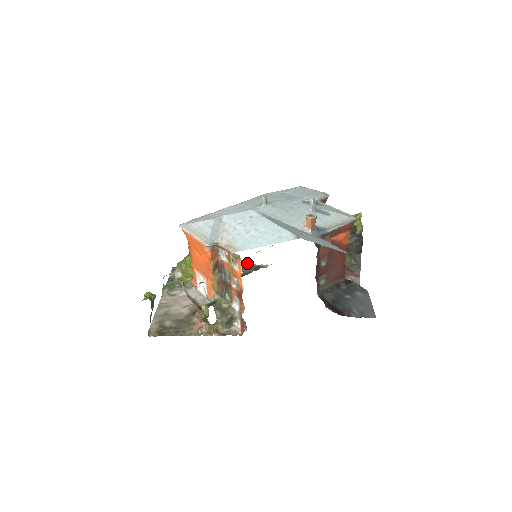
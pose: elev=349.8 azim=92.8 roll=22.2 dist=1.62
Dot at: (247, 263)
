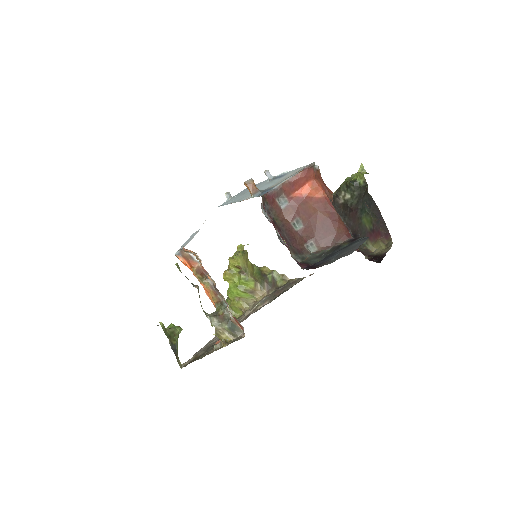
Dot at: (295, 279)
